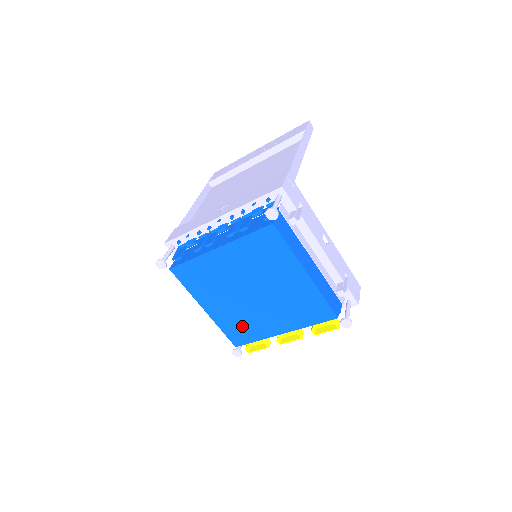
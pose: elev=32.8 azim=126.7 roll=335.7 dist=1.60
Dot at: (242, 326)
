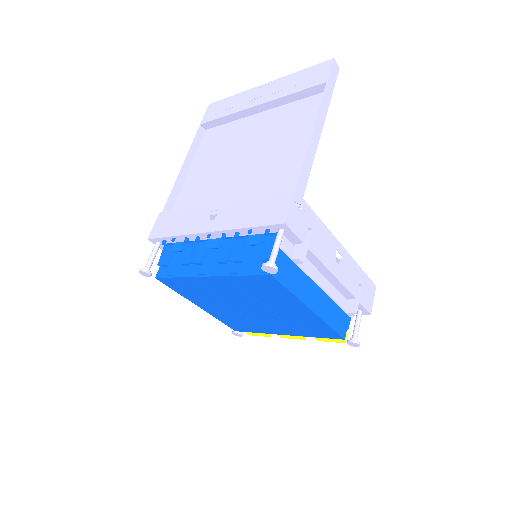
Dot at: (241, 323)
